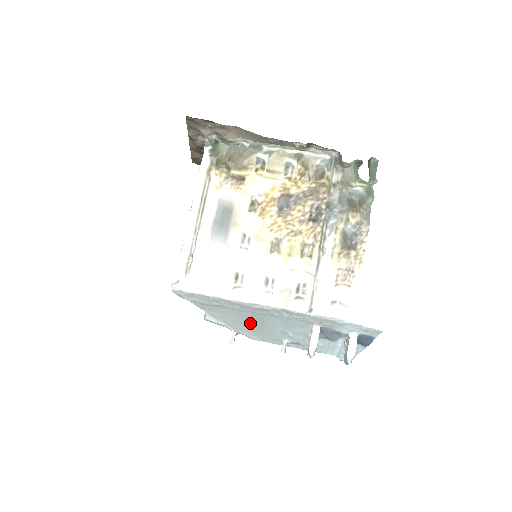
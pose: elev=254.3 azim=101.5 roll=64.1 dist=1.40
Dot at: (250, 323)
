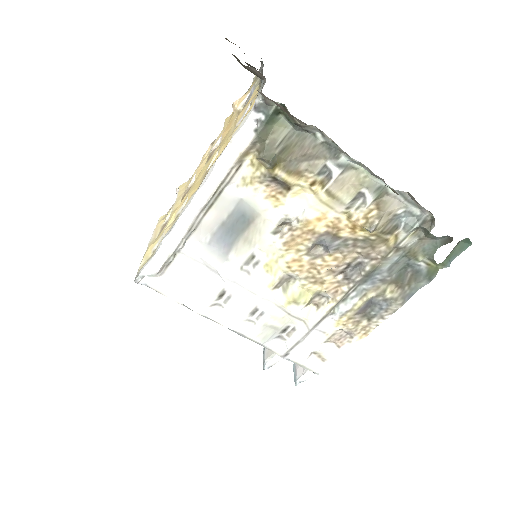
Dot at: occluded
